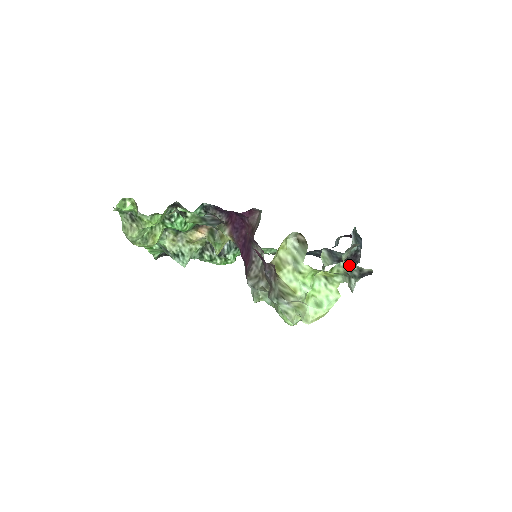
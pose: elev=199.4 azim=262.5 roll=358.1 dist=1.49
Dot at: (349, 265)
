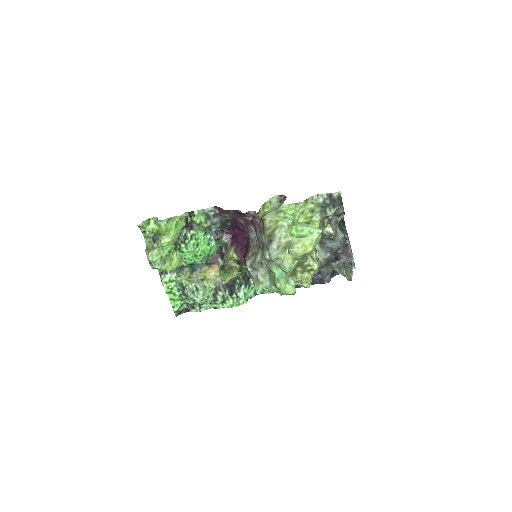
Dot at: (321, 197)
